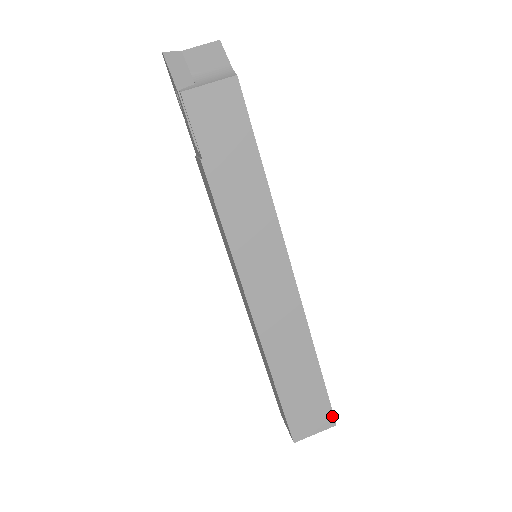
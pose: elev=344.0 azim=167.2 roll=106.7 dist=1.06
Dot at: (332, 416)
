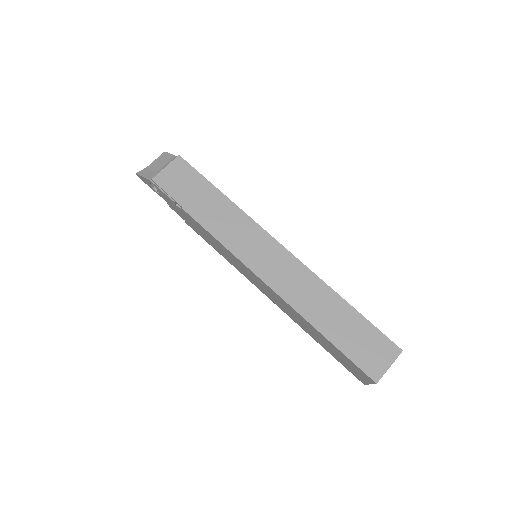
Dot at: (393, 344)
